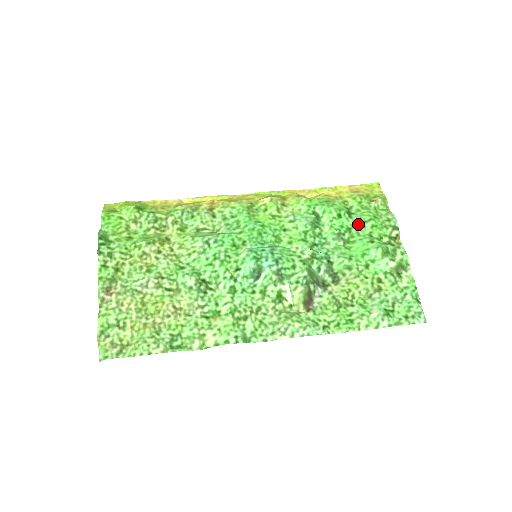
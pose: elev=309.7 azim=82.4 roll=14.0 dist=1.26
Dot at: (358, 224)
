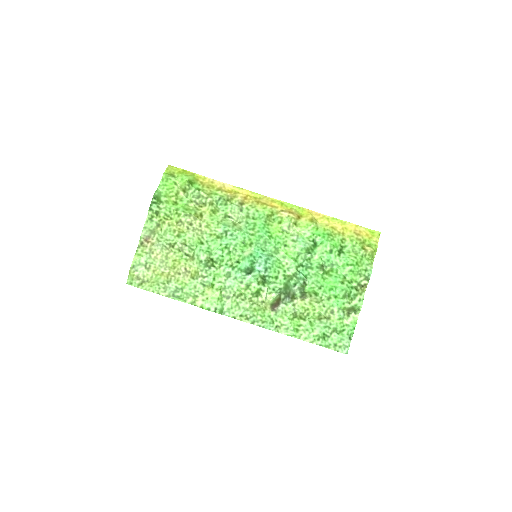
Dot at: (341, 264)
